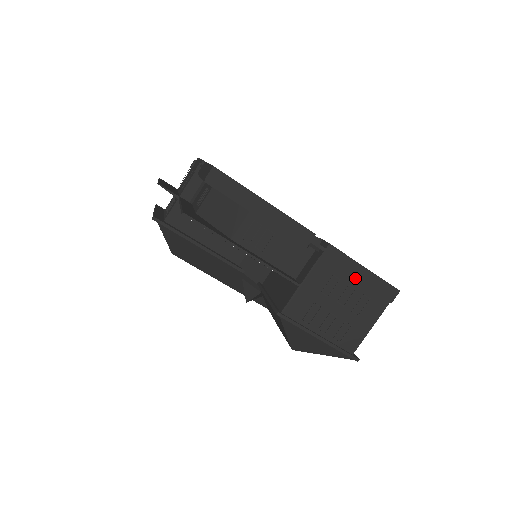
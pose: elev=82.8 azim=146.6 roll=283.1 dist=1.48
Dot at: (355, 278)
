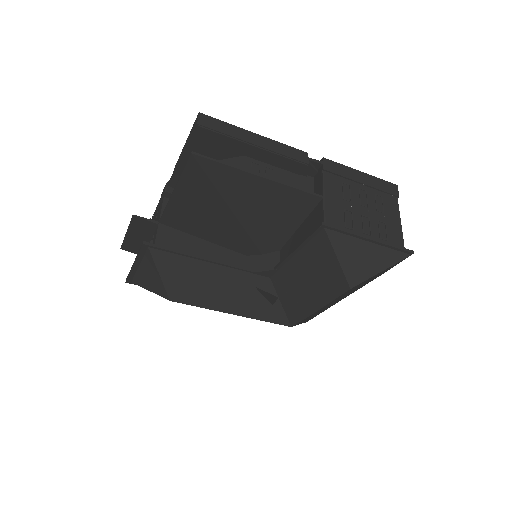
Dot at: (360, 181)
